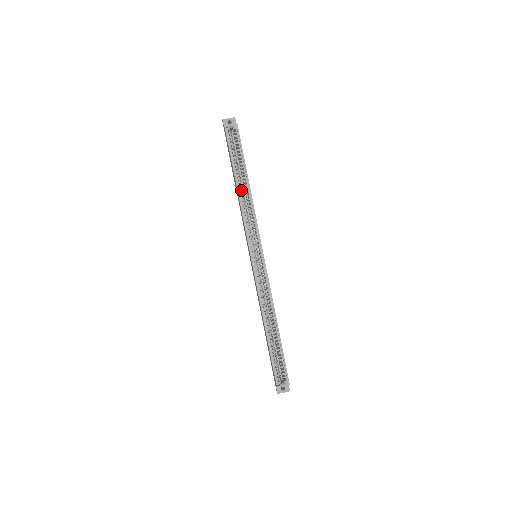
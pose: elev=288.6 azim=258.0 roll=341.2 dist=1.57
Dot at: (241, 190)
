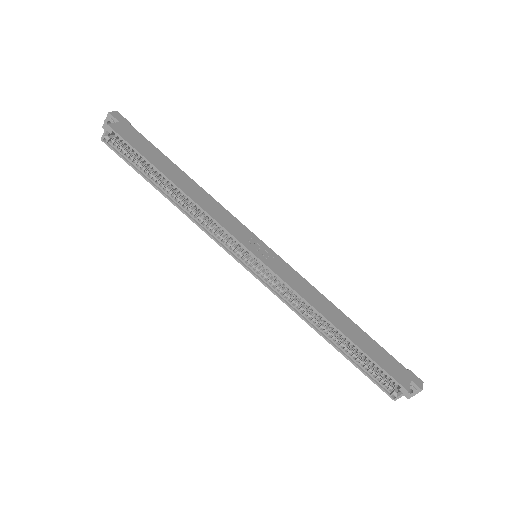
Dot at: (175, 197)
